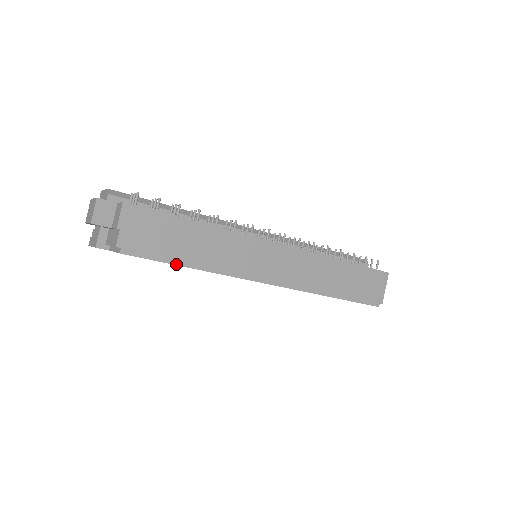
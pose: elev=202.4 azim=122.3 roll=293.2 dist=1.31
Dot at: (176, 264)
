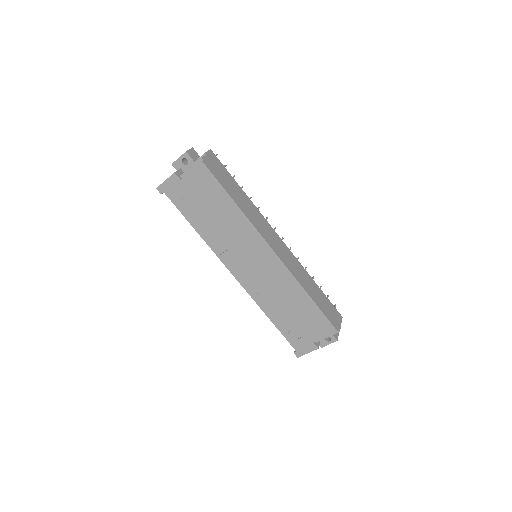
Dot at: (227, 192)
